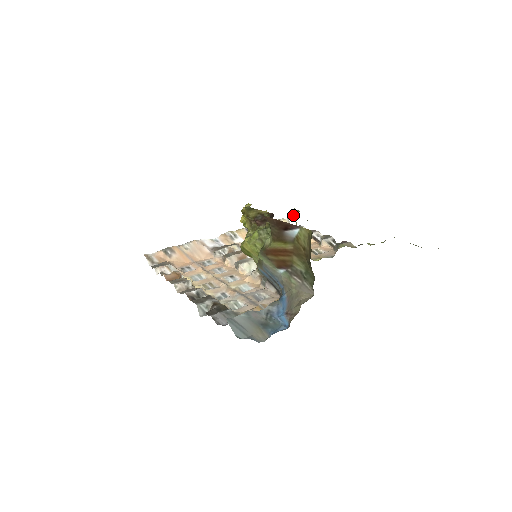
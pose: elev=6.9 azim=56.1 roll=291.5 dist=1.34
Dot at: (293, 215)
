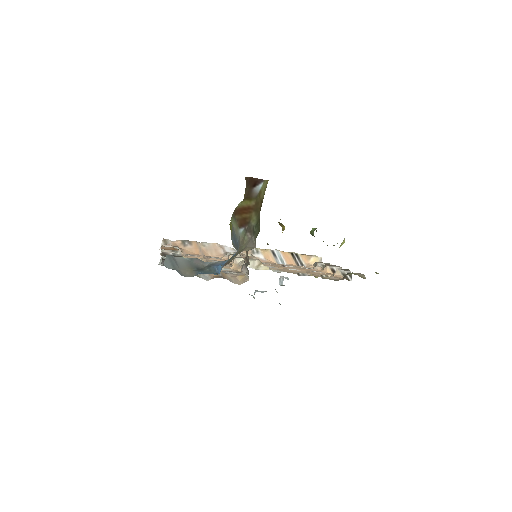
Dot at: (311, 233)
